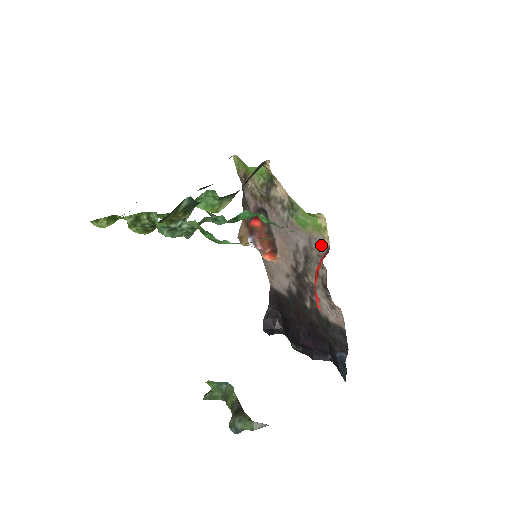
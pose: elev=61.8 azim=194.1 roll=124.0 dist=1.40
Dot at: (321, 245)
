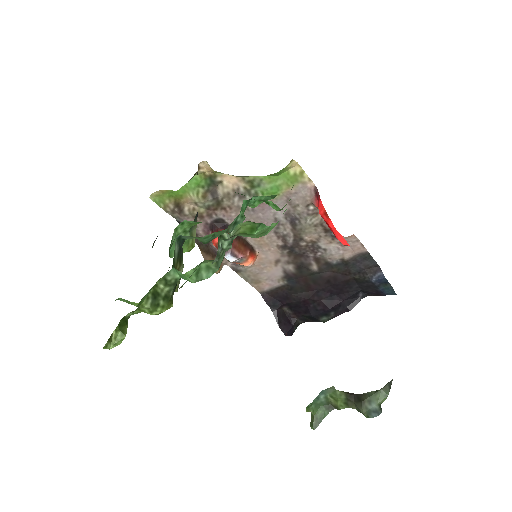
Dot at: (305, 193)
